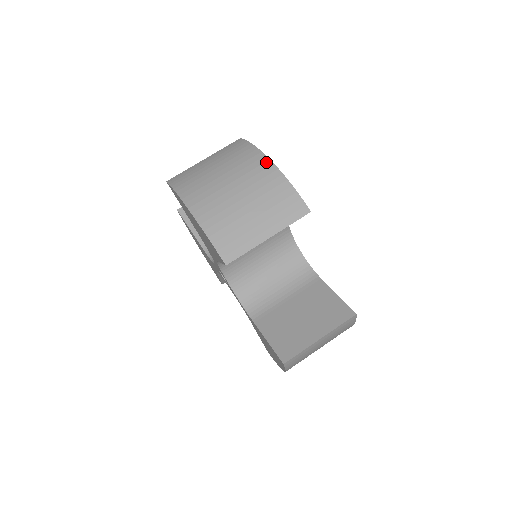
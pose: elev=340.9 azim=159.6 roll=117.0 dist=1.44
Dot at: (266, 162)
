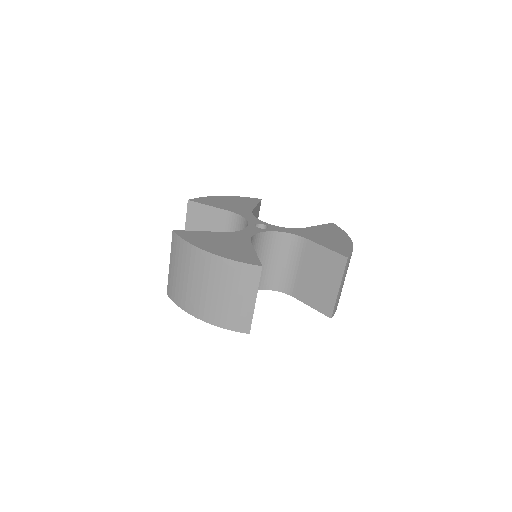
Dot at: (206, 255)
